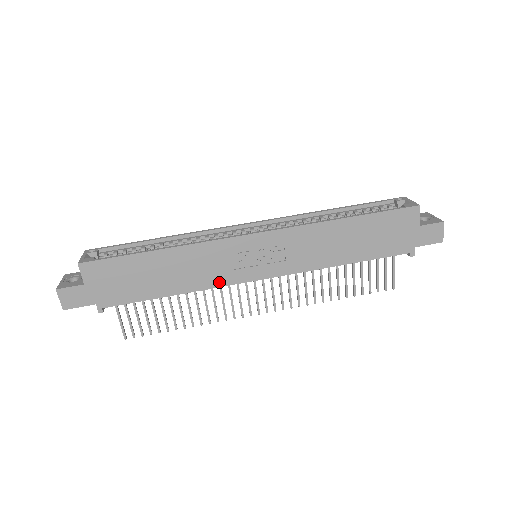
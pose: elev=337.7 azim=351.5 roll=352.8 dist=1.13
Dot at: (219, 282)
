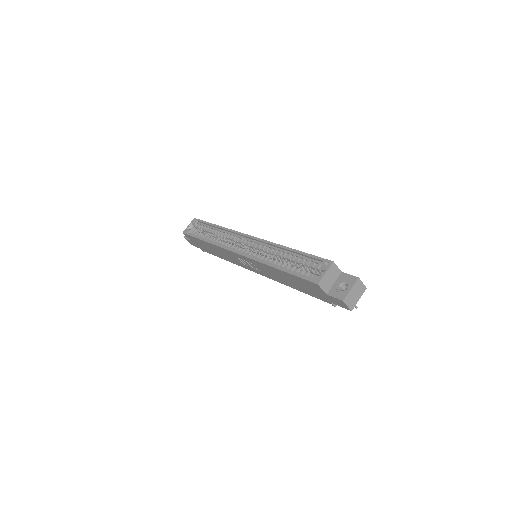
Dot at: (238, 264)
